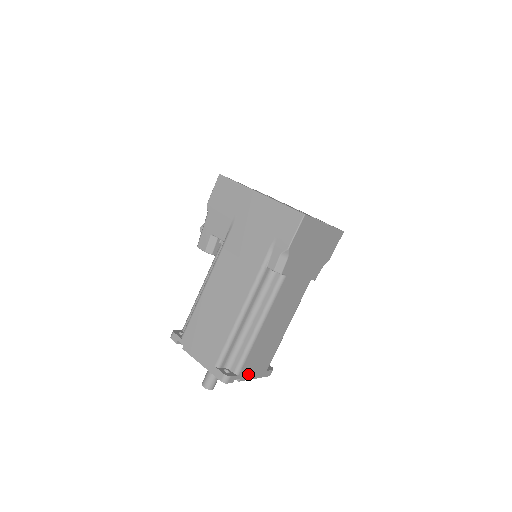
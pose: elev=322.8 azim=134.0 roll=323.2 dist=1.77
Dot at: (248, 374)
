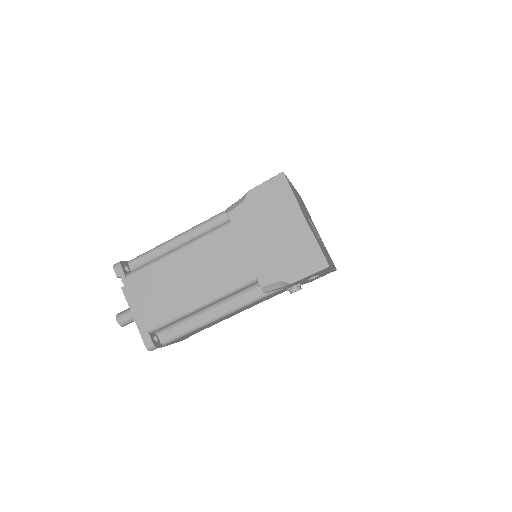
Dot at: (133, 296)
